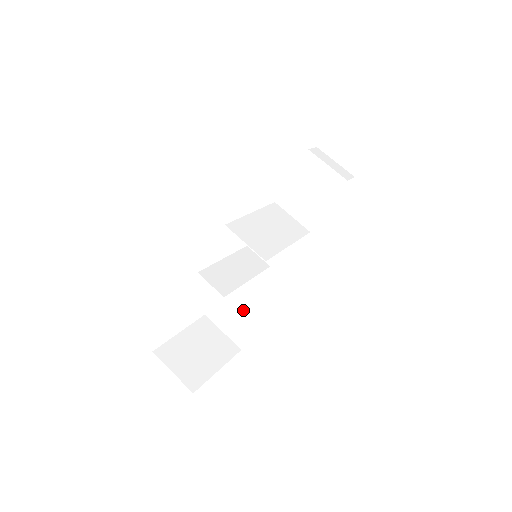
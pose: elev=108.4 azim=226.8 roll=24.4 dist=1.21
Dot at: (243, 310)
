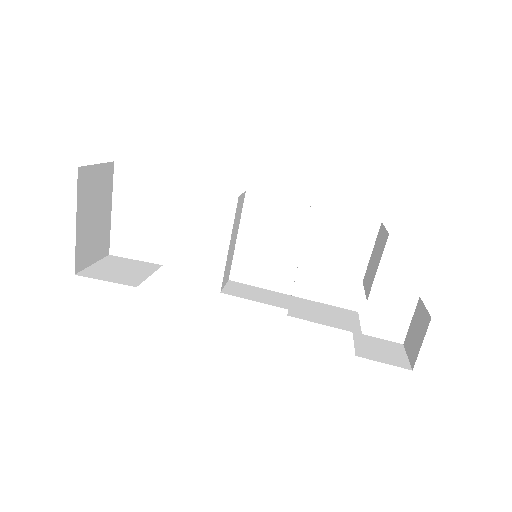
Dot at: (143, 276)
